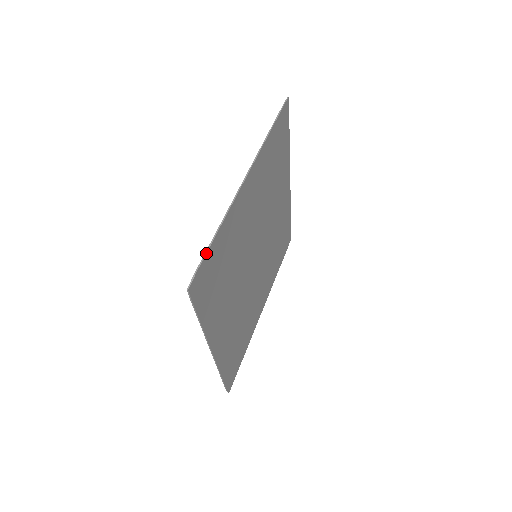
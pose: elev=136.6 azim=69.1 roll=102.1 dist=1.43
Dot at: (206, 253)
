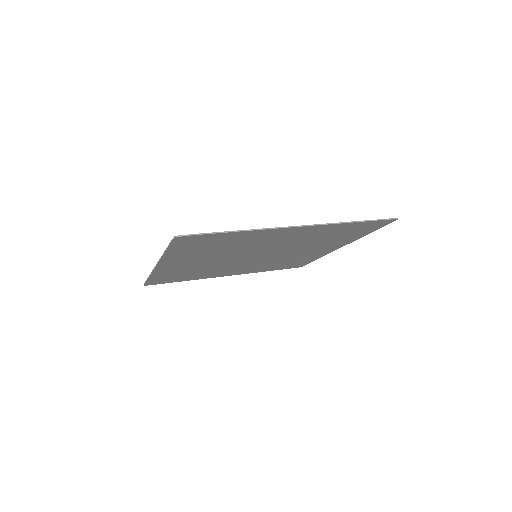
Dot at: (146, 281)
